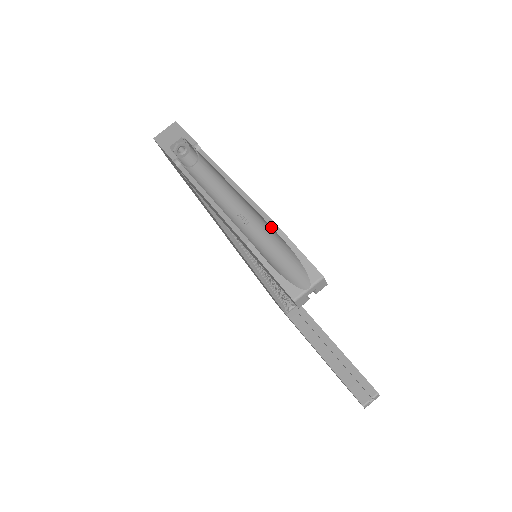
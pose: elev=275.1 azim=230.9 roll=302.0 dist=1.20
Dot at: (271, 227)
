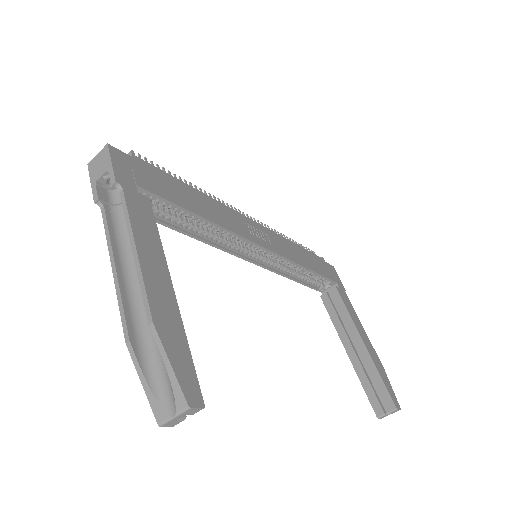
Dot at: (152, 326)
